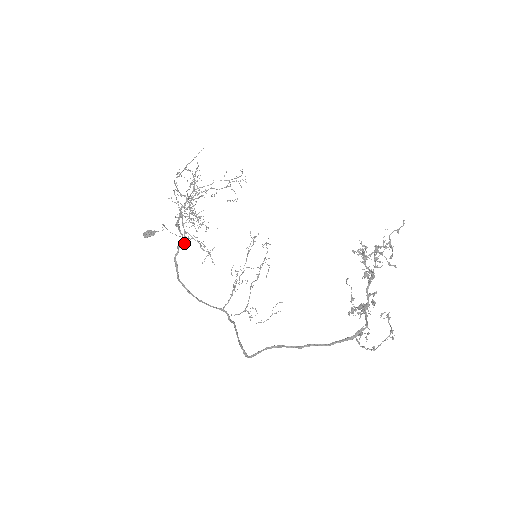
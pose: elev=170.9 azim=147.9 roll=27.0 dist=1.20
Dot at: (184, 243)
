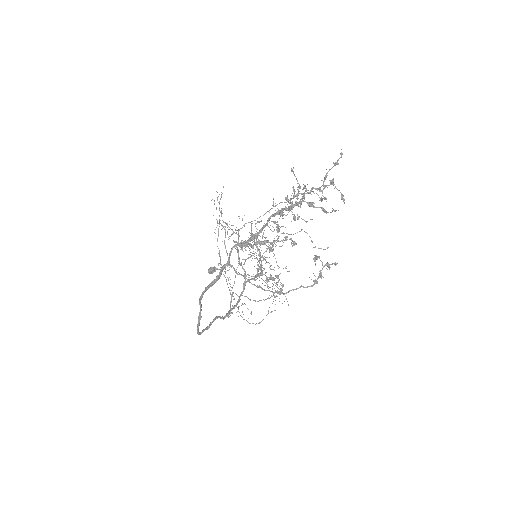
Dot at: occluded
